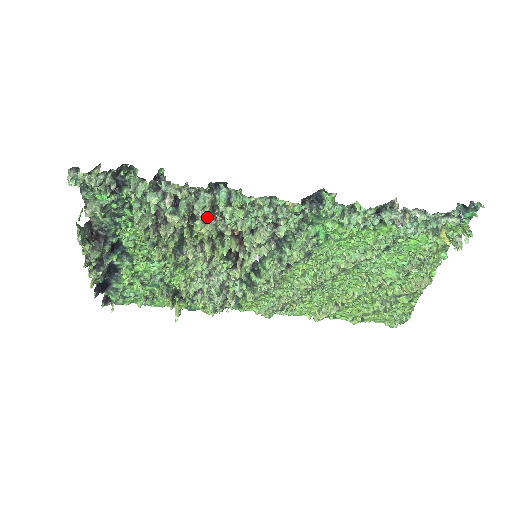
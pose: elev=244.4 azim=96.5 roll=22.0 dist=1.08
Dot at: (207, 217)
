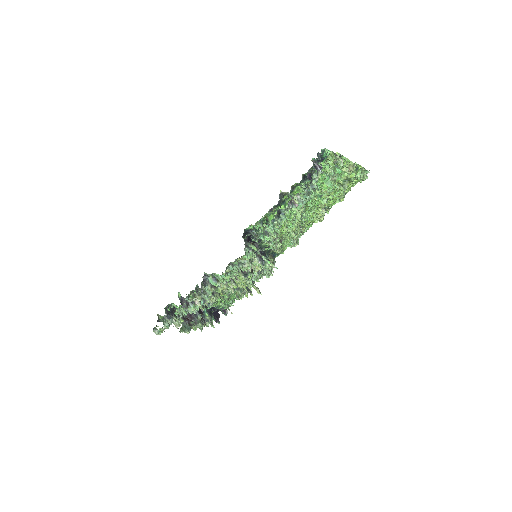
Dot at: (217, 288)
